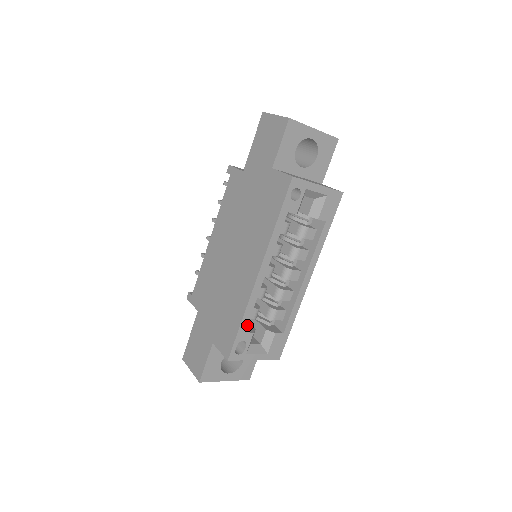
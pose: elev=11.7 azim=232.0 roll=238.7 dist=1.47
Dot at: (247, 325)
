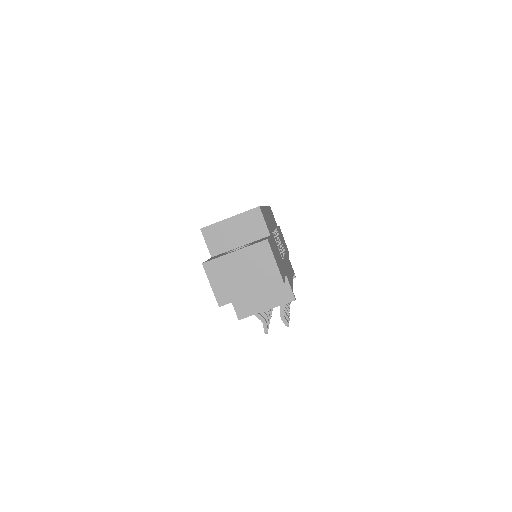
Dot at: occluded
